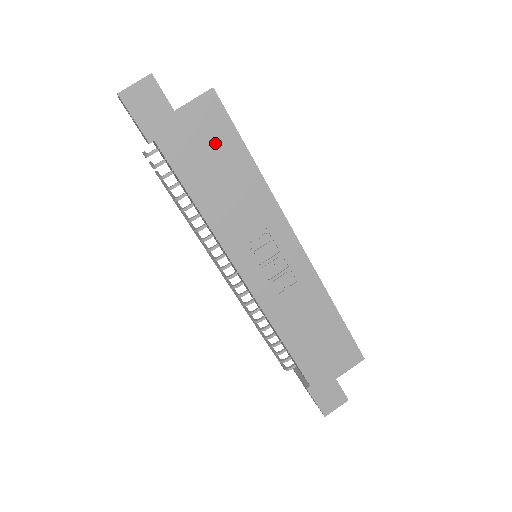
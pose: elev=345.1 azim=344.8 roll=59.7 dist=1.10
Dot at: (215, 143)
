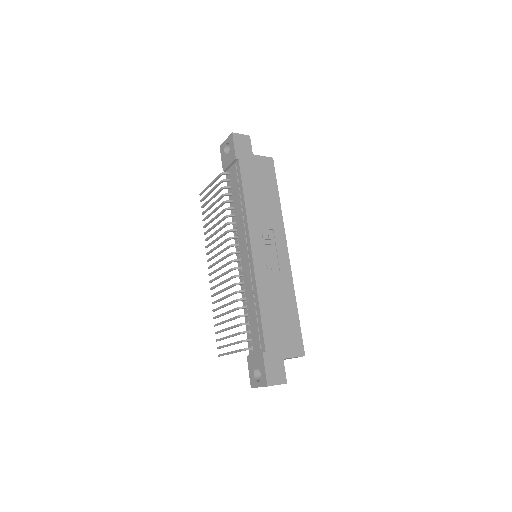
Dot at: (265, 178)
